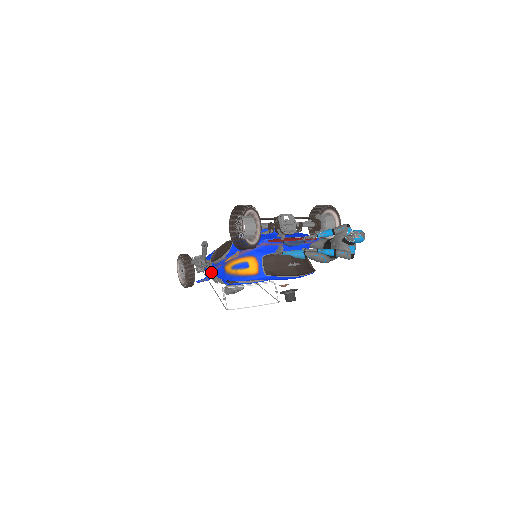
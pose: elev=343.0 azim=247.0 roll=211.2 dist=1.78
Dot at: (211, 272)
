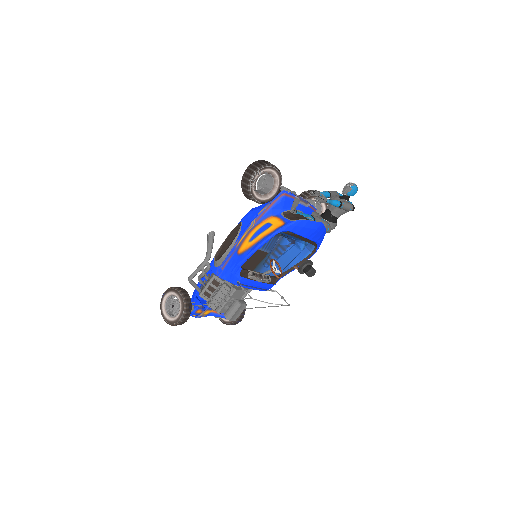
Dot at: (206, 299)
